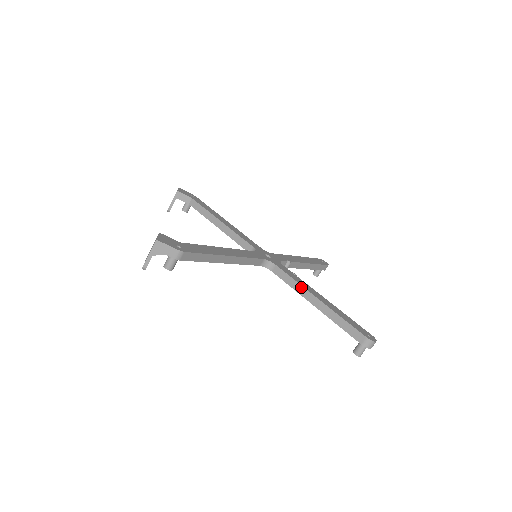
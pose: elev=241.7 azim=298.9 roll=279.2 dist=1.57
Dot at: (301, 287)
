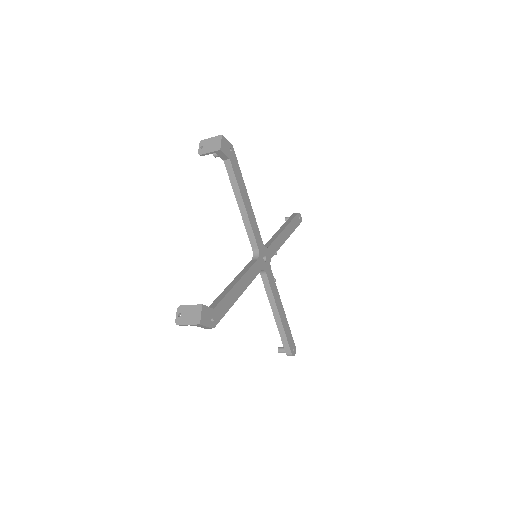
Dot at: (274, 301)
